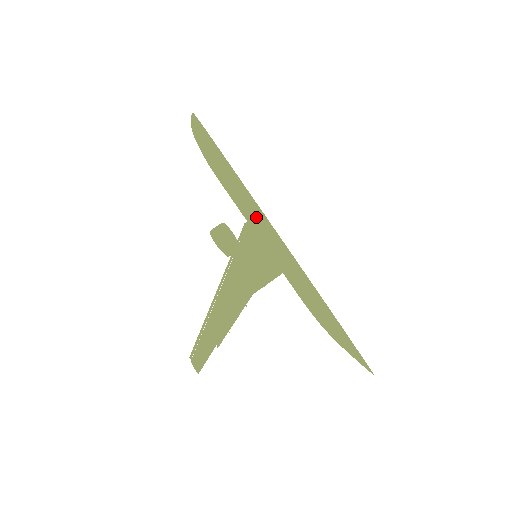
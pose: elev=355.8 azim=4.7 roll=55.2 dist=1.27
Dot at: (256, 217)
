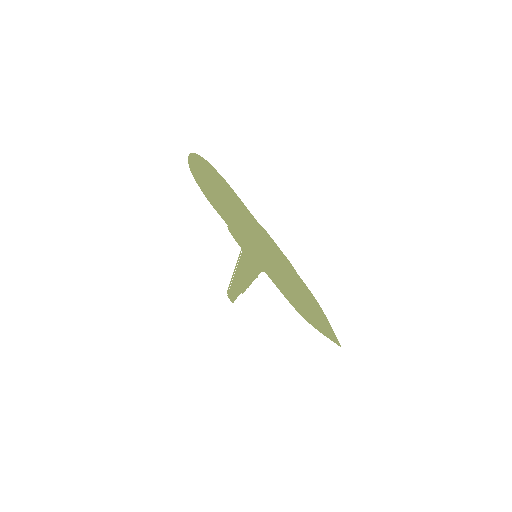
Dot at: occluded
